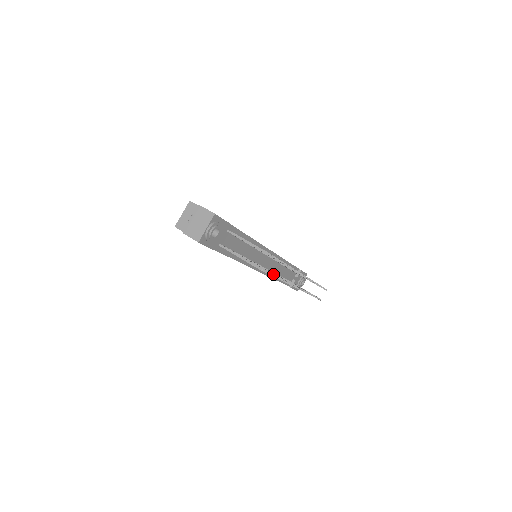
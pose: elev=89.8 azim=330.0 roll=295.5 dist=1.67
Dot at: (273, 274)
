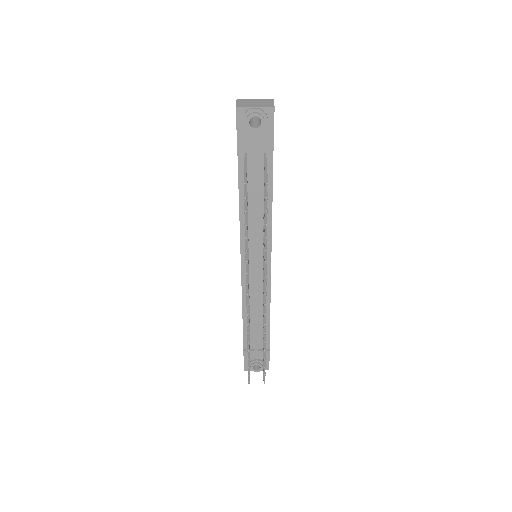
Dot at: occluded
